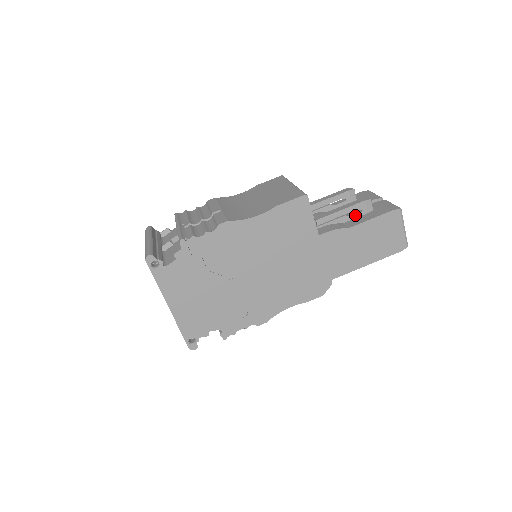
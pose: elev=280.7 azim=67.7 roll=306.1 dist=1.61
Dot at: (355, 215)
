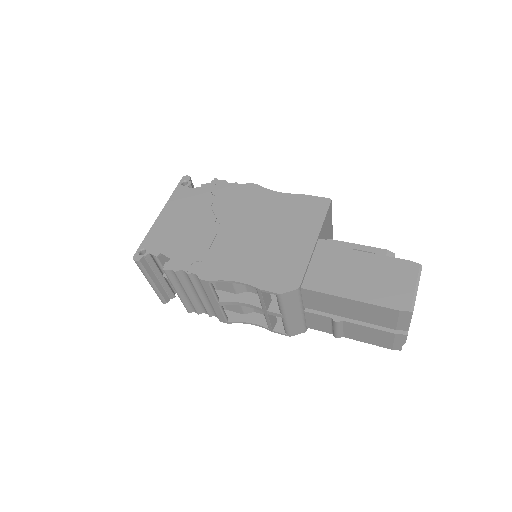
Dot at: occluded
